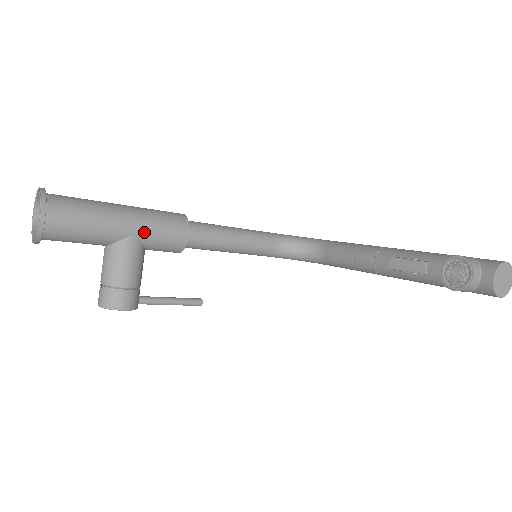
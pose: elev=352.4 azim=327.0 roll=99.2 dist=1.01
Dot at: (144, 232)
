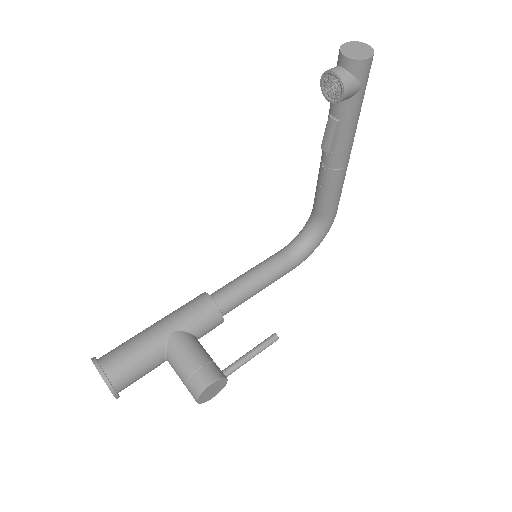
Dot at: (178, 323)
